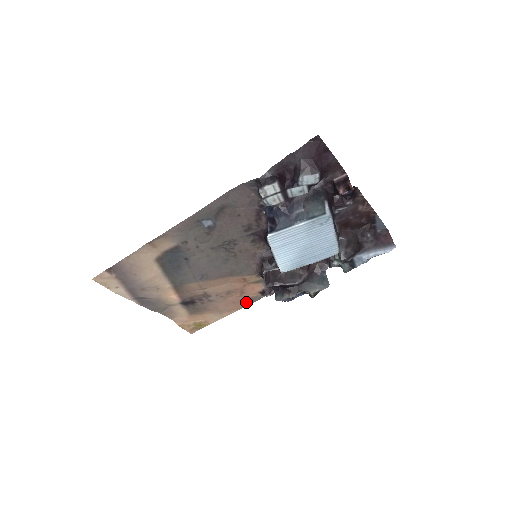
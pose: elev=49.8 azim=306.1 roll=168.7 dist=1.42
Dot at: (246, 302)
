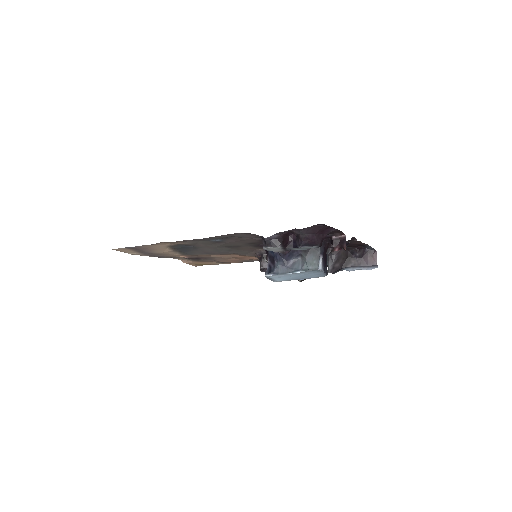
Dot at: (244, 261)
